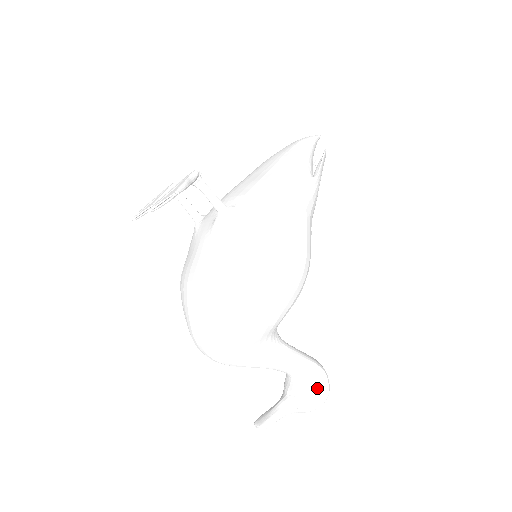
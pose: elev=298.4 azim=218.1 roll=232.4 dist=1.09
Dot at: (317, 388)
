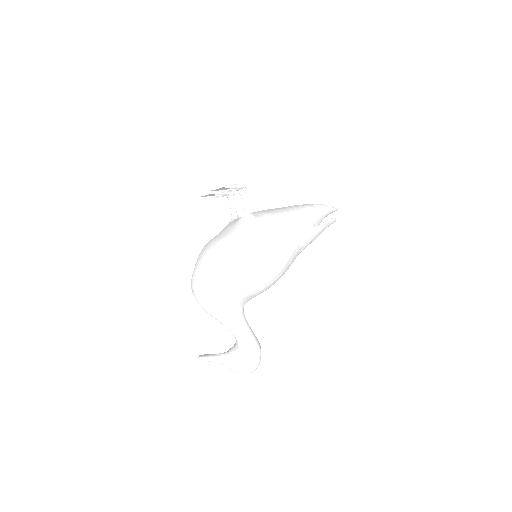
Dot at: (249, 357)
